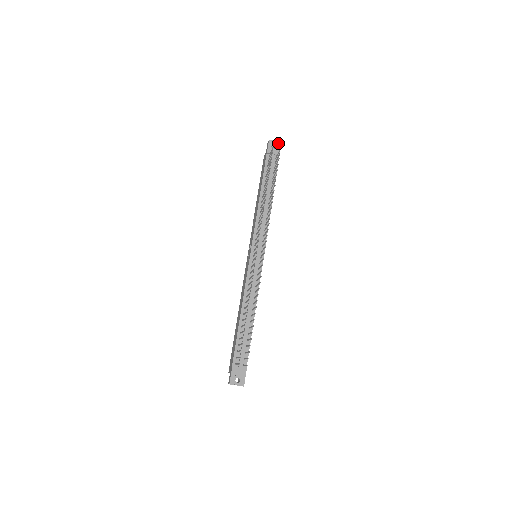
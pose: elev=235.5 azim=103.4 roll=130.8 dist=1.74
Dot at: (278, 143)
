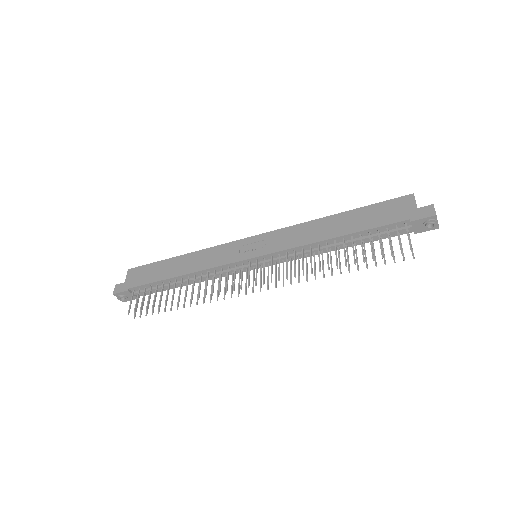
Dot at: (435, 227)
